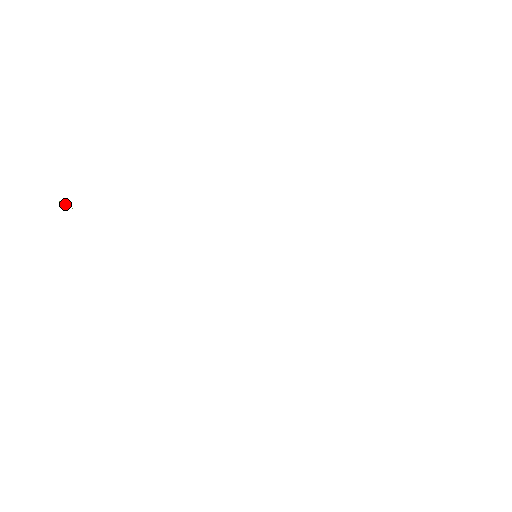
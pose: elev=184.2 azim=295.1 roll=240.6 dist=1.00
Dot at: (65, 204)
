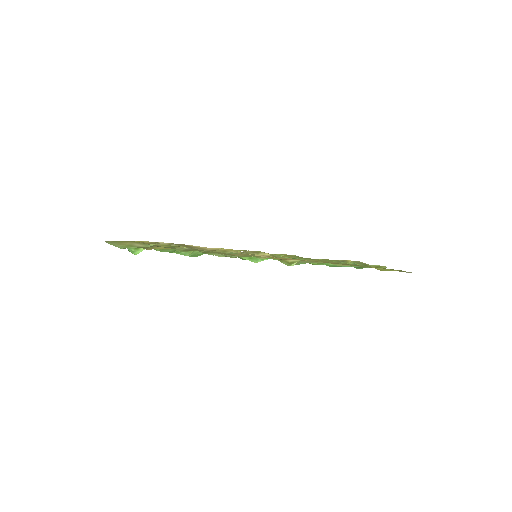
Dot at: occluded
